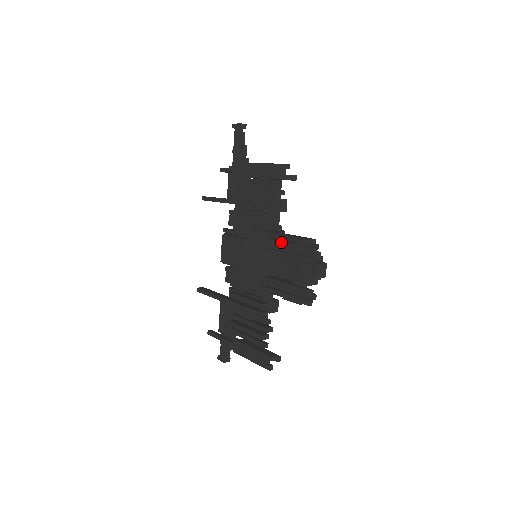
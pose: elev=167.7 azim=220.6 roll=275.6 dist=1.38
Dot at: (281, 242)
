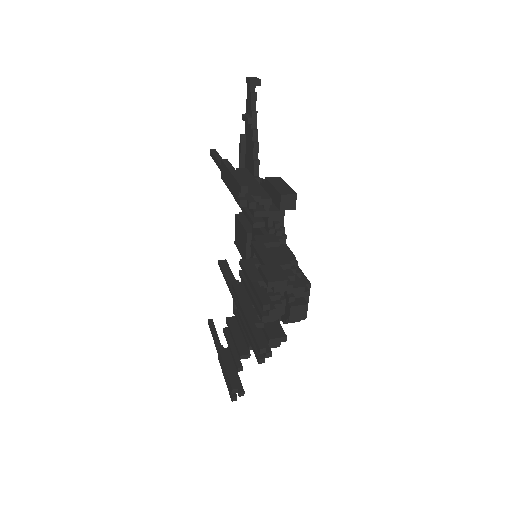
Dot at: (246, 274)
